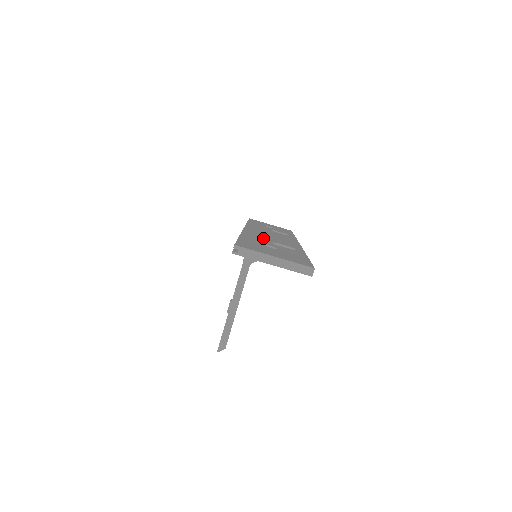
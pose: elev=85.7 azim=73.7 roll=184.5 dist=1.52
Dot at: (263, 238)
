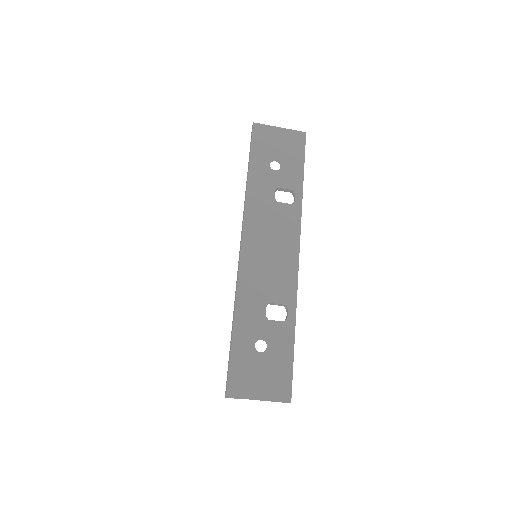
Dot at: (257, 297)
